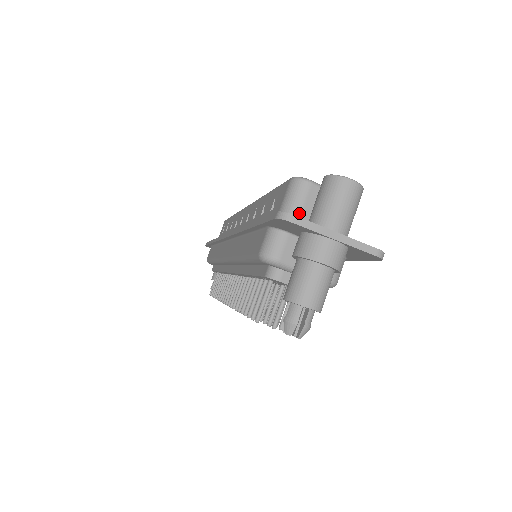
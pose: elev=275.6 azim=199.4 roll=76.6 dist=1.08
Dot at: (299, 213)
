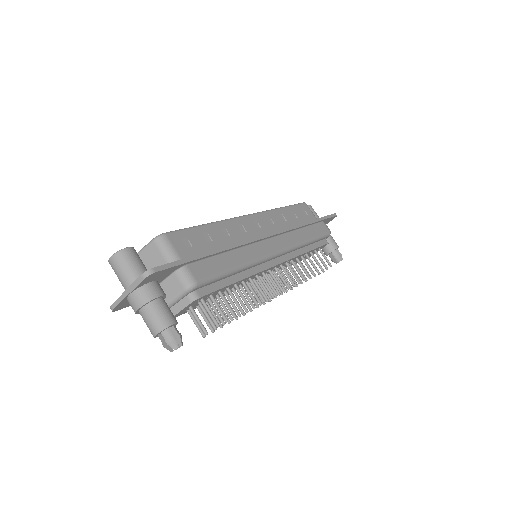
Dot at: occluded
